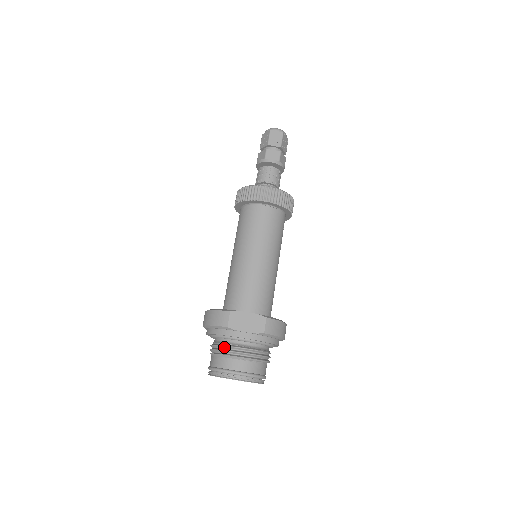
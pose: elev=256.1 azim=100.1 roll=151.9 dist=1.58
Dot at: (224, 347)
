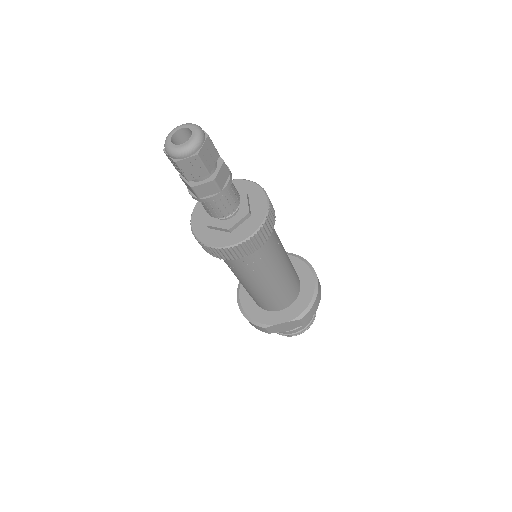
Dot at: occluded
